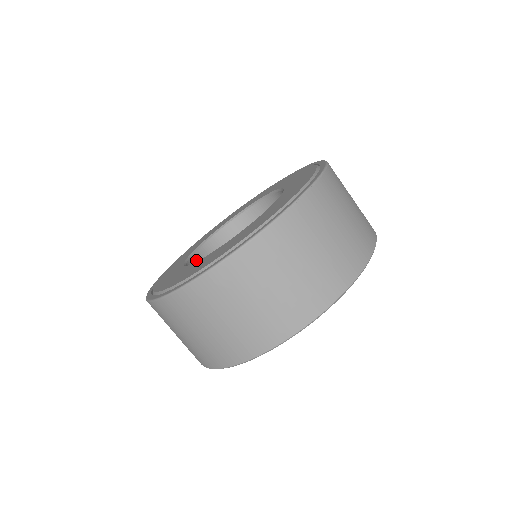
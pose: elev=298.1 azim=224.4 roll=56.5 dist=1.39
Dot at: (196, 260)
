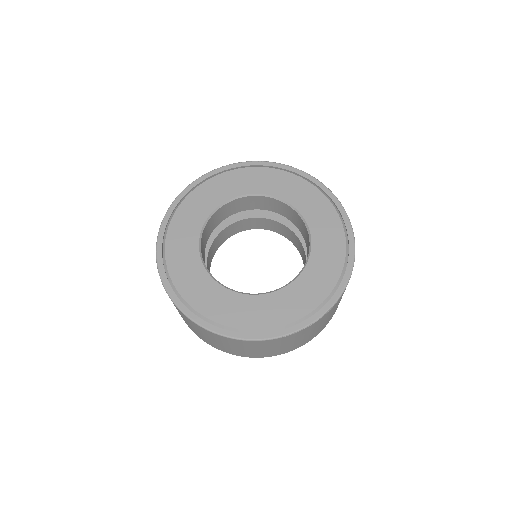
Dot at: (213, 218)
